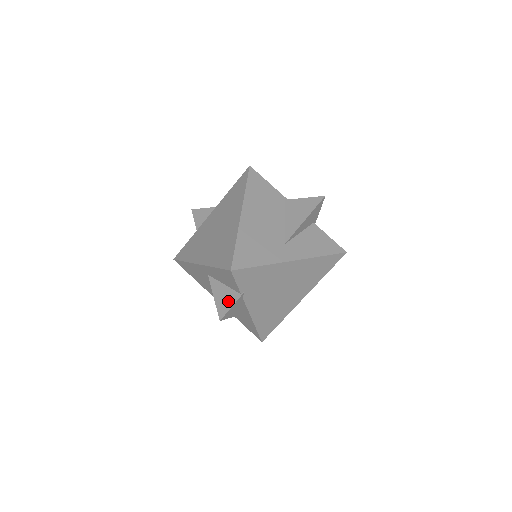
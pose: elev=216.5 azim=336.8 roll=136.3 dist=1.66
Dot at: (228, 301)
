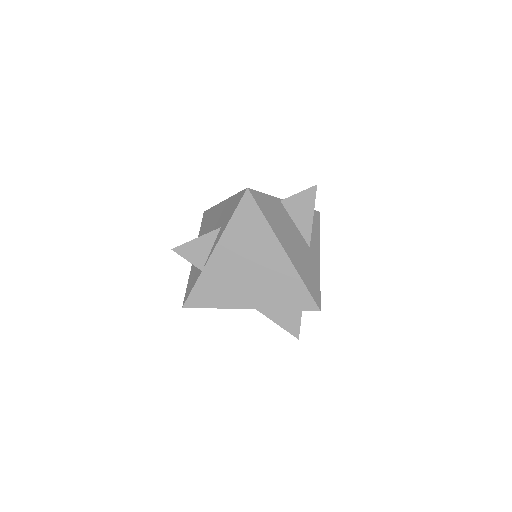
Dot at: (294, 321)
